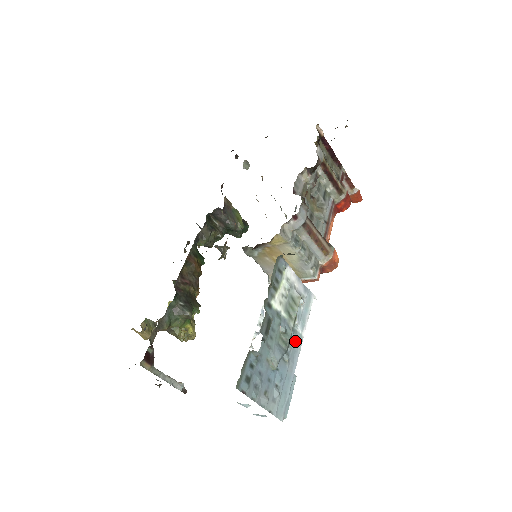
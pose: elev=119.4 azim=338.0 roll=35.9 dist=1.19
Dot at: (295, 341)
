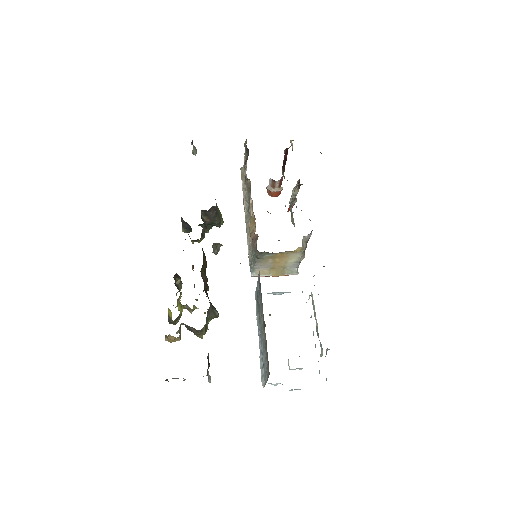
Dot at: occluded
